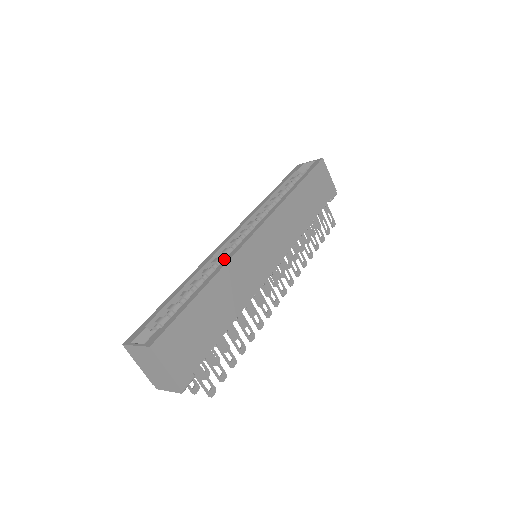
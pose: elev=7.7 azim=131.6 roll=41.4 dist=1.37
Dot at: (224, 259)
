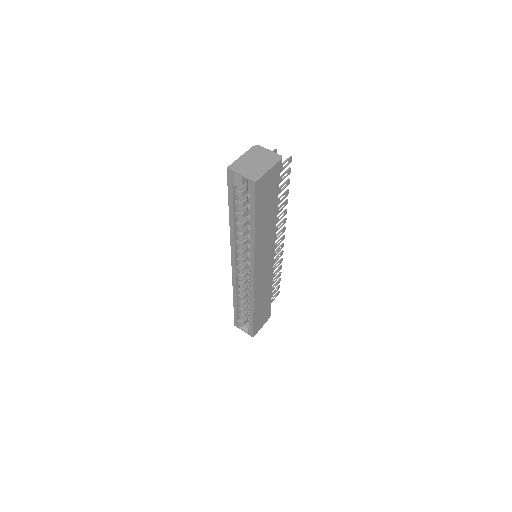
Dot at: occluded
